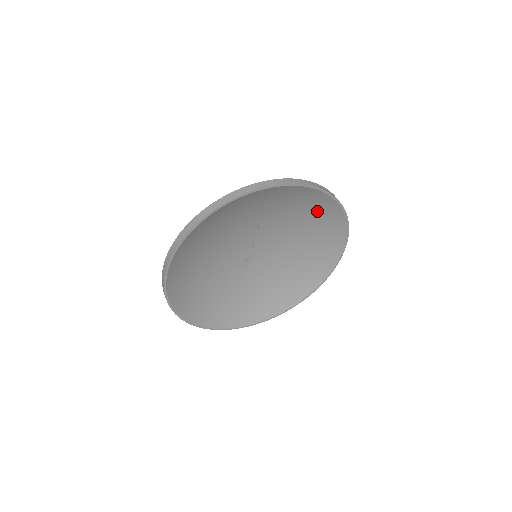
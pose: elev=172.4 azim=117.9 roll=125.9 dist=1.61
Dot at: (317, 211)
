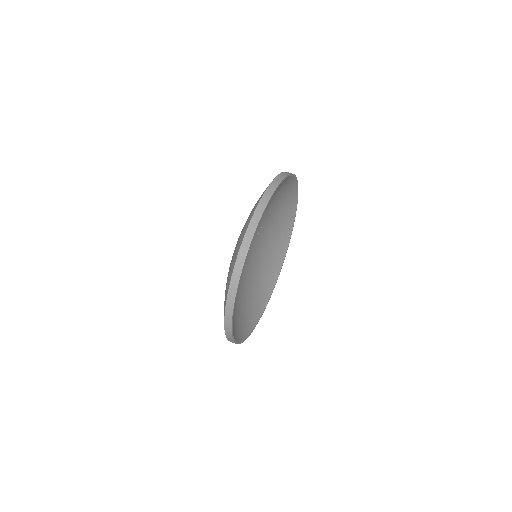
Dot at: (281, 231)
